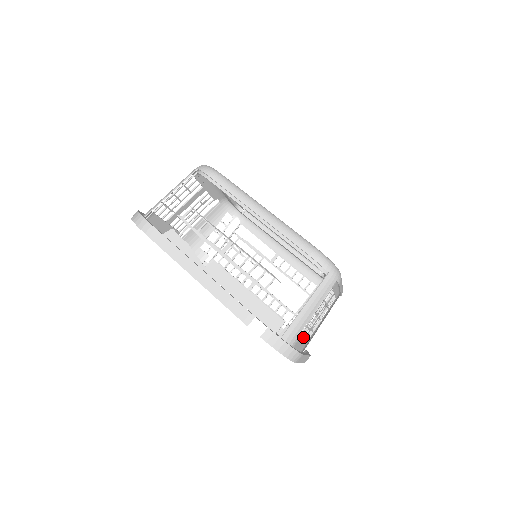
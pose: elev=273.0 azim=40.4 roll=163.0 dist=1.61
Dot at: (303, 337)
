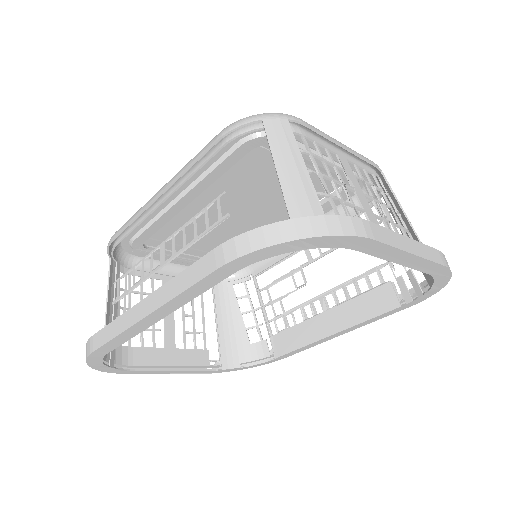
Dot at: occluded
